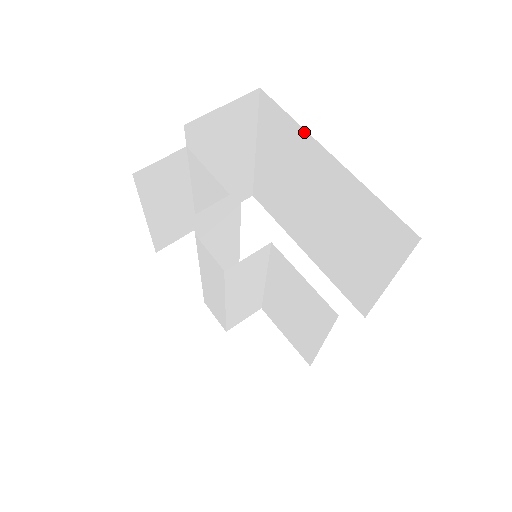
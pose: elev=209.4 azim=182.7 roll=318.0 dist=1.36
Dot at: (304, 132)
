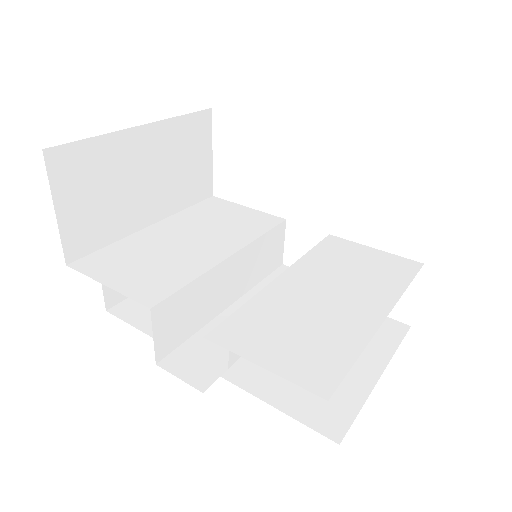
Dot at: occluded
